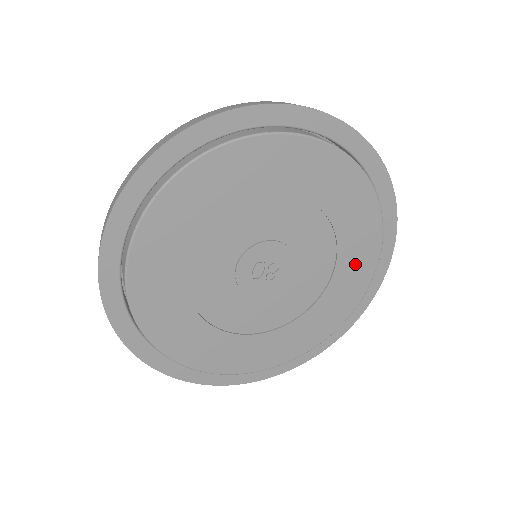
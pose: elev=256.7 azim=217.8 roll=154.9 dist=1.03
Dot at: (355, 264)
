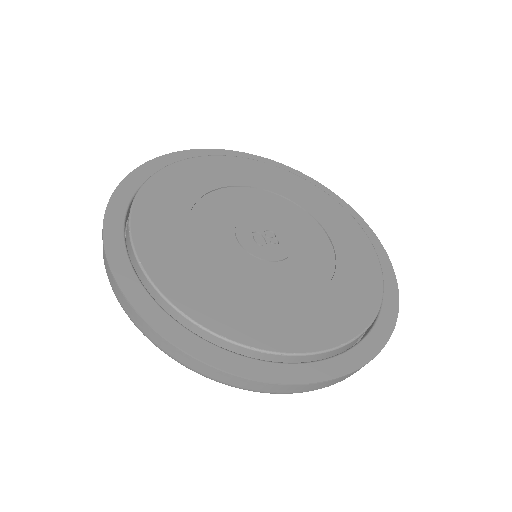
Dot at: (332, 217)
